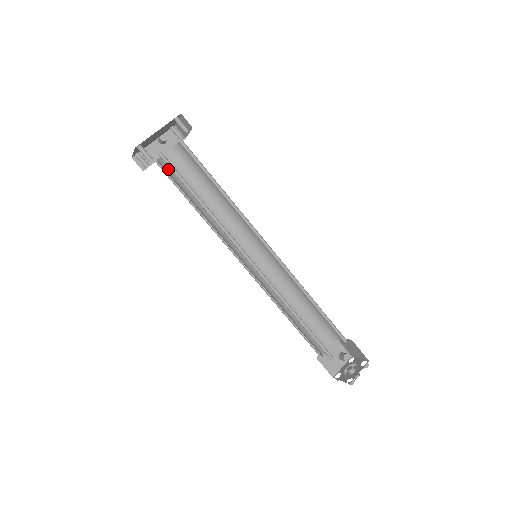
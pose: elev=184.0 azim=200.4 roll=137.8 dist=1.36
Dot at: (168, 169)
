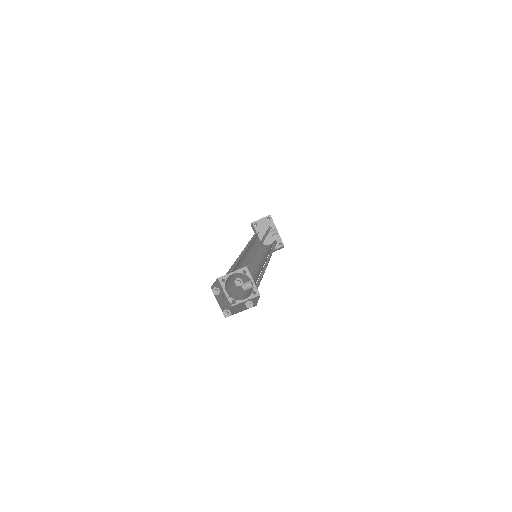
Dot at: occluded
